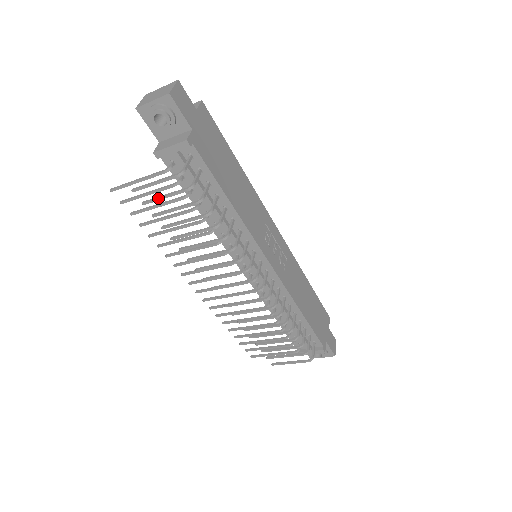
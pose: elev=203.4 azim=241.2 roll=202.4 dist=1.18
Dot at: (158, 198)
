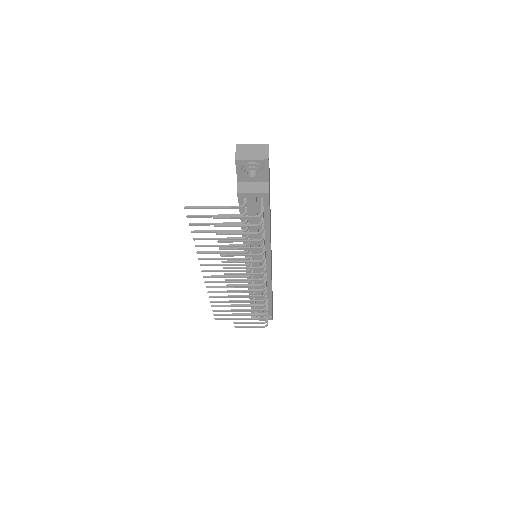
Dot at: (231, 226)
